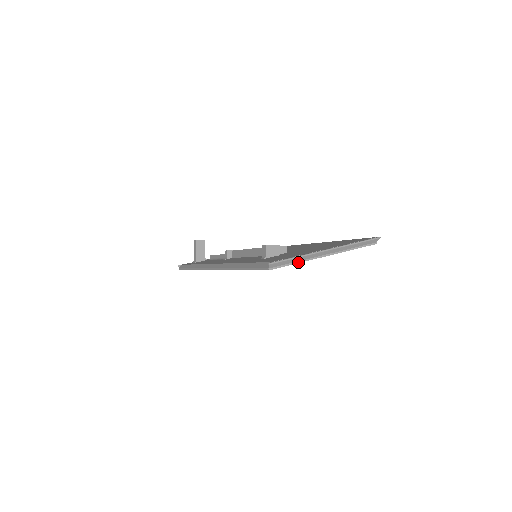
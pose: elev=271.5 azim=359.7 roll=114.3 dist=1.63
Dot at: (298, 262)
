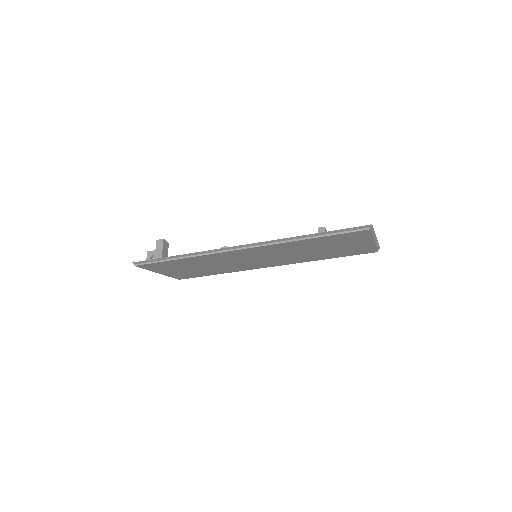
Dot at: (372, 235)
